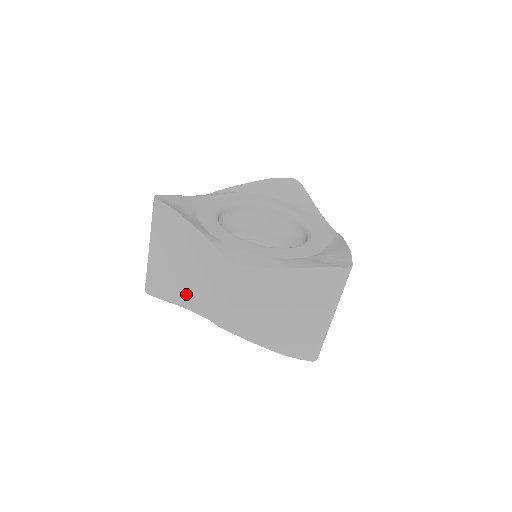
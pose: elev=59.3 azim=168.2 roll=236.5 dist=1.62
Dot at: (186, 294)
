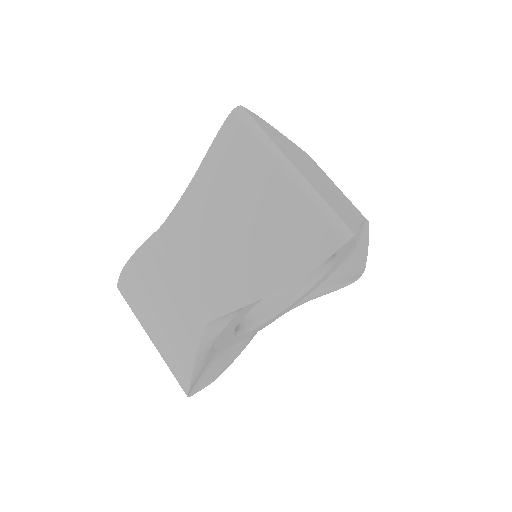
Dot at: (182, 335)
